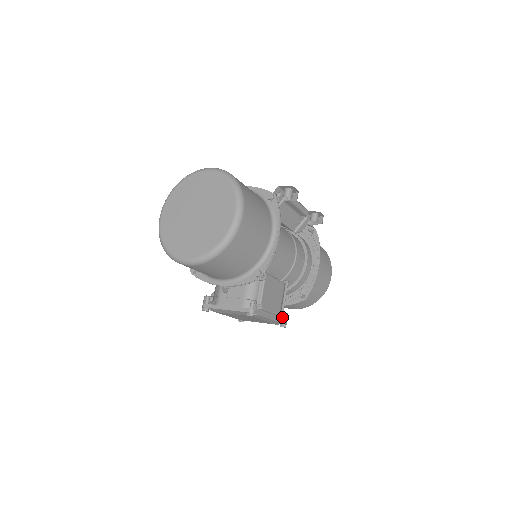
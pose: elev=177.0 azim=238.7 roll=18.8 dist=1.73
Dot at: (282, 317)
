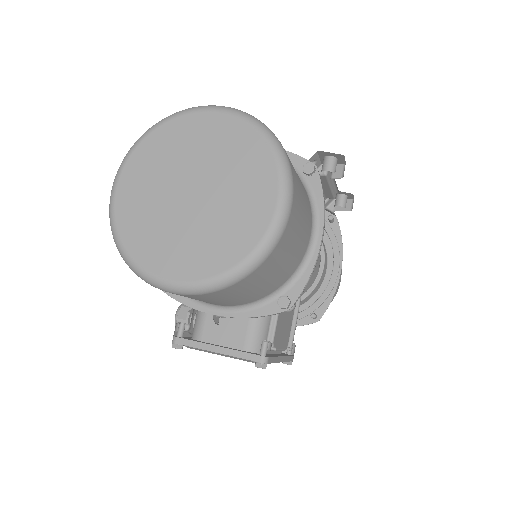
Dot at: occluded
